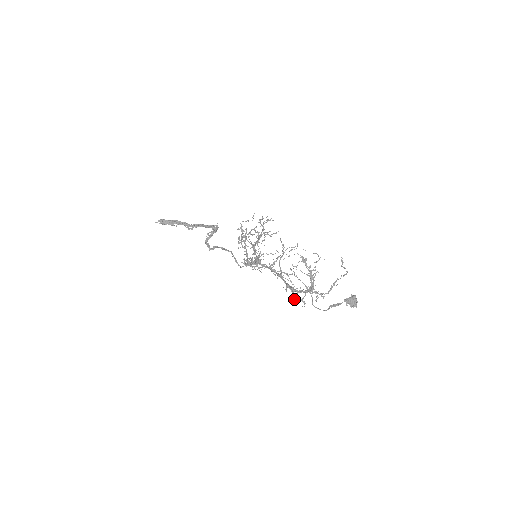
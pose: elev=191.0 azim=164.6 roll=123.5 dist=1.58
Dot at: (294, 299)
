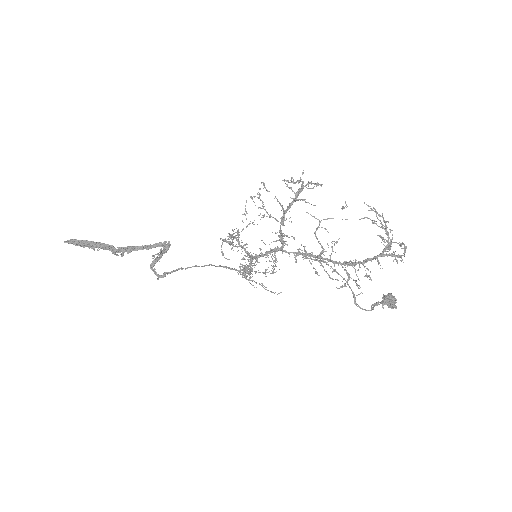
Dot at: (345, 286)
